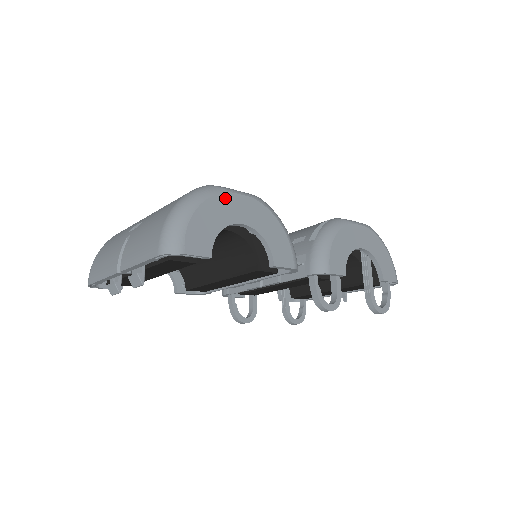
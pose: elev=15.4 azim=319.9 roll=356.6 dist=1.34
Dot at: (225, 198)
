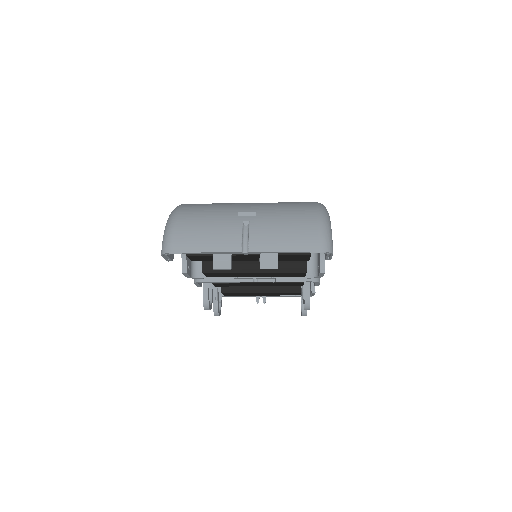
Dot at: occluded
